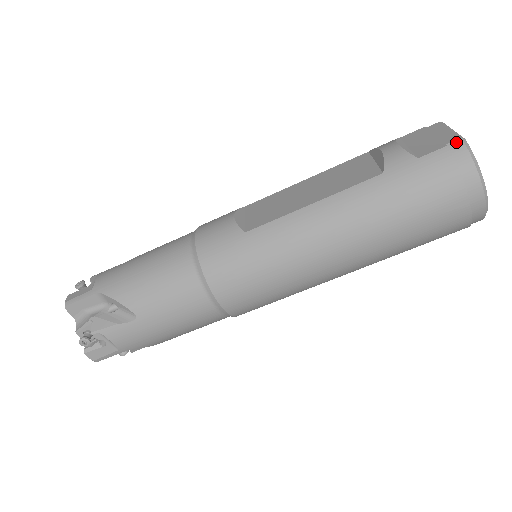
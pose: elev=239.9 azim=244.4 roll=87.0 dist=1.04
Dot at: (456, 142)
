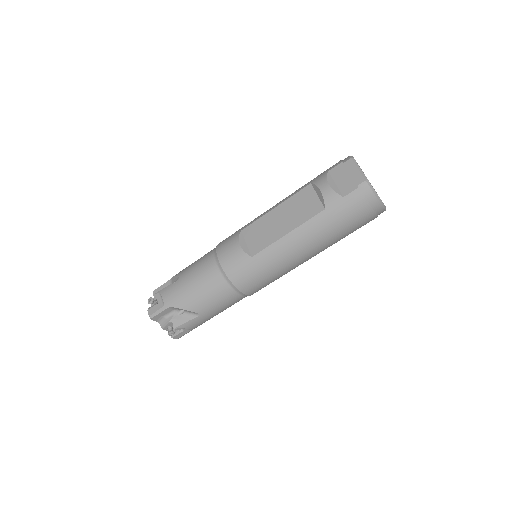
Dot at: (363, 184)
